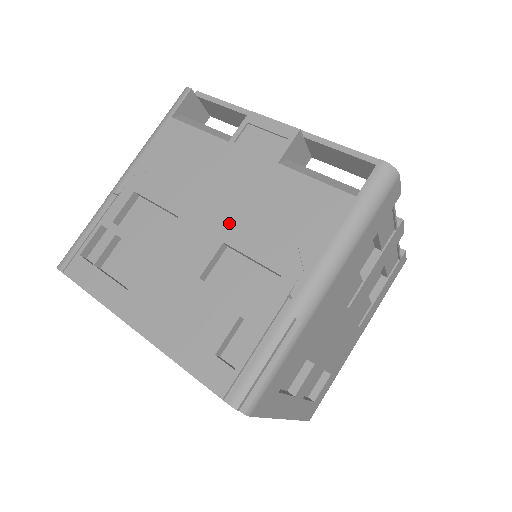
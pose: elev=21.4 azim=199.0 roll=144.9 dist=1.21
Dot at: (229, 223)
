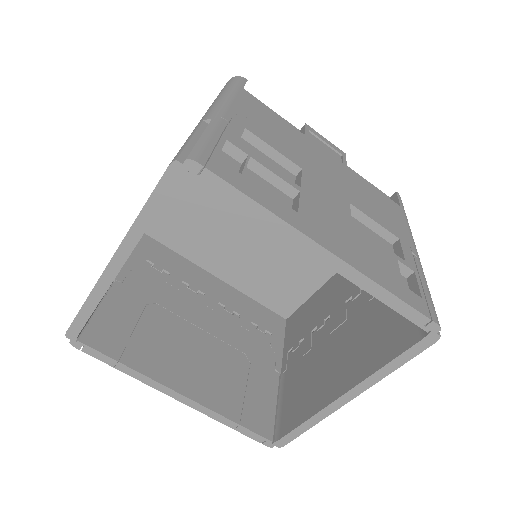
Dot at: (344, 191)
